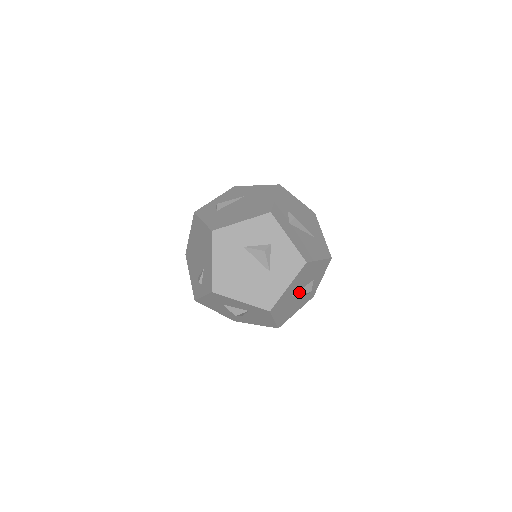
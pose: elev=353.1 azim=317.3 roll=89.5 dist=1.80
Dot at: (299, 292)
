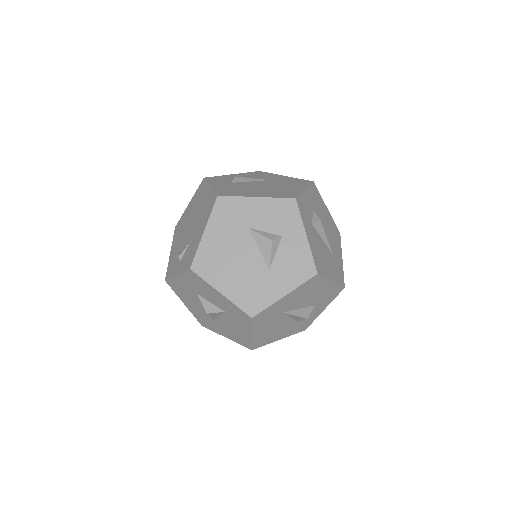
Dot at: (294, 312)
